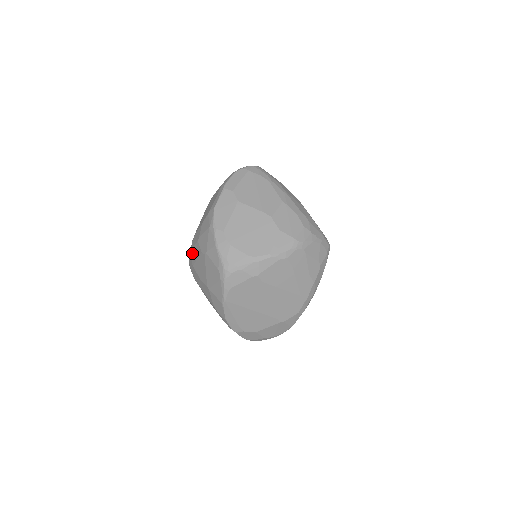
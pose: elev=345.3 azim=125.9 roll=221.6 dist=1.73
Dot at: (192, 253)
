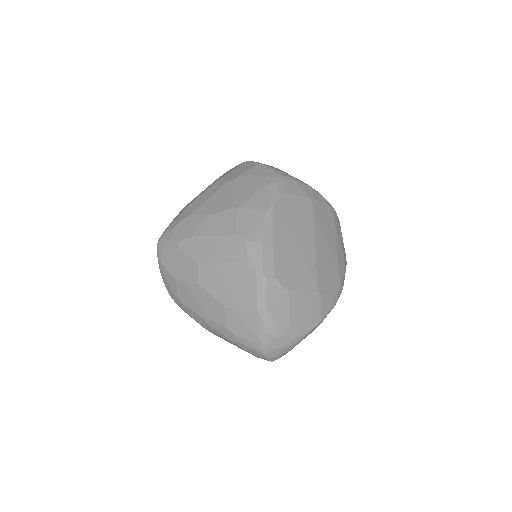
Dot at: (189, 207)
